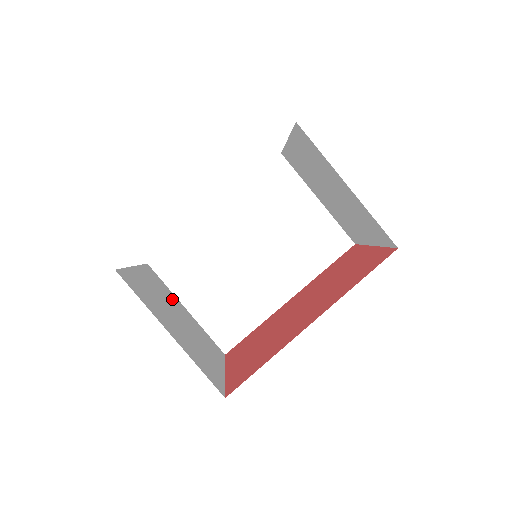
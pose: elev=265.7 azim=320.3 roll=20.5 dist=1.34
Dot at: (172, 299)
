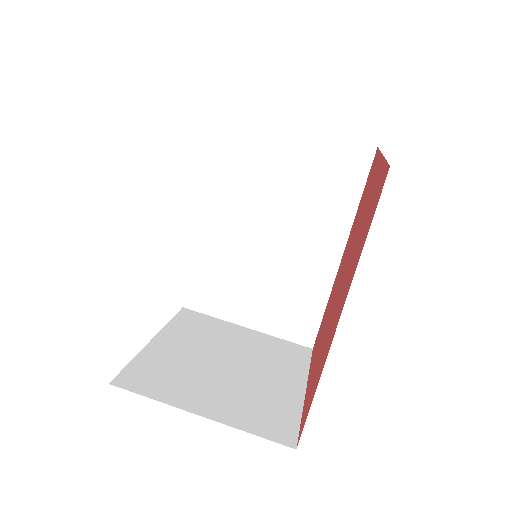
Dot at: (220, 334)
